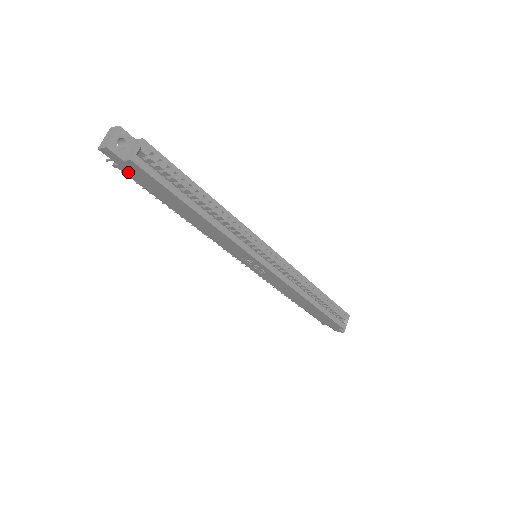
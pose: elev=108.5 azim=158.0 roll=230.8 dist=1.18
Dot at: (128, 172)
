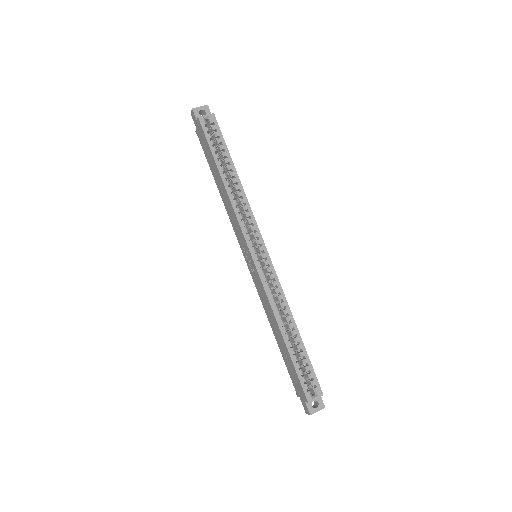
Dot at: (199, 136)
